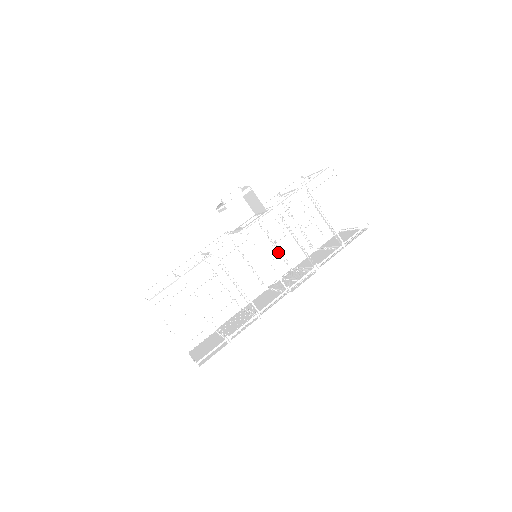
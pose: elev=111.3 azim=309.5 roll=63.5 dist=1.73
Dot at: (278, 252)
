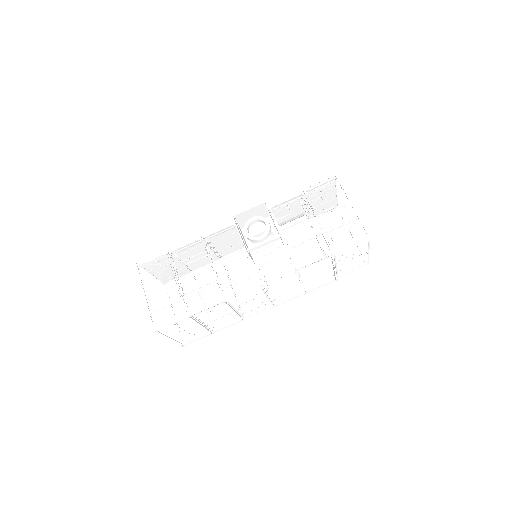
Dot at: occluded
